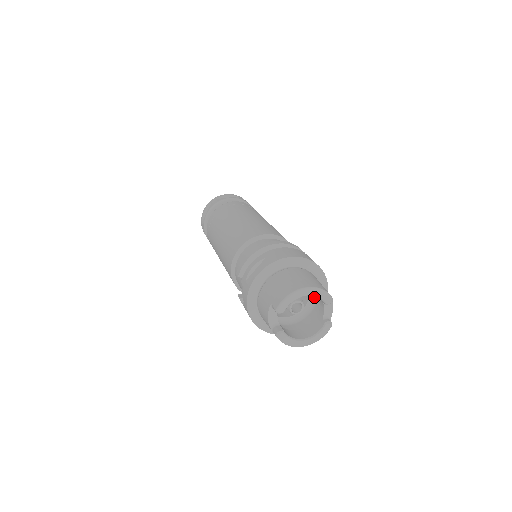
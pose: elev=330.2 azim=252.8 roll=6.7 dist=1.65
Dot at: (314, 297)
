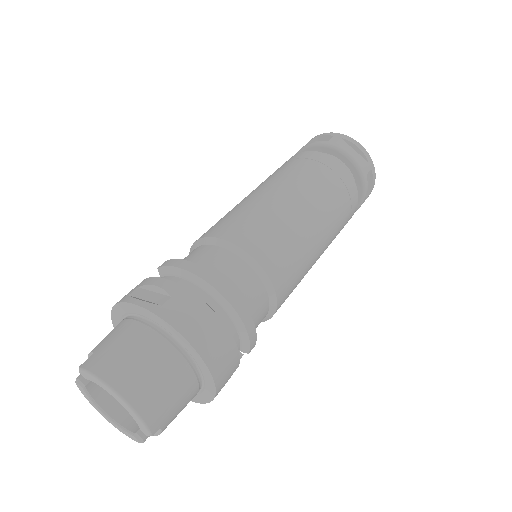
Dot at: occluded
